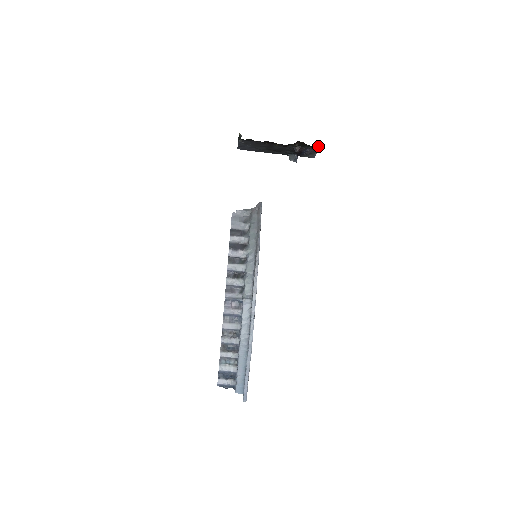
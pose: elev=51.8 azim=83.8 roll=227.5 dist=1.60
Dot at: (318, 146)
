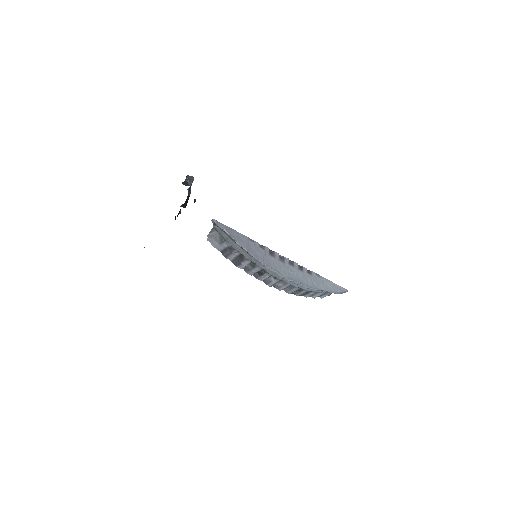
Dot at: occluded
